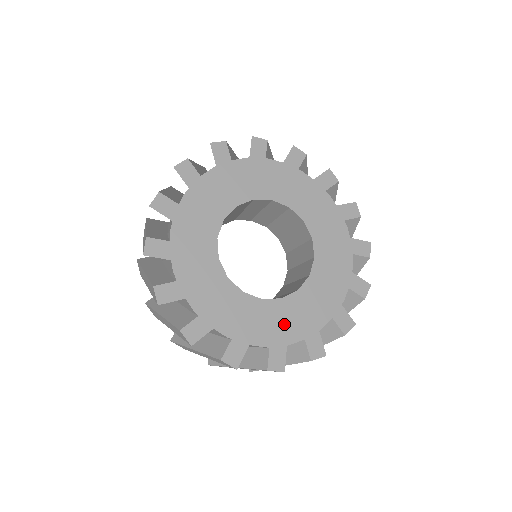
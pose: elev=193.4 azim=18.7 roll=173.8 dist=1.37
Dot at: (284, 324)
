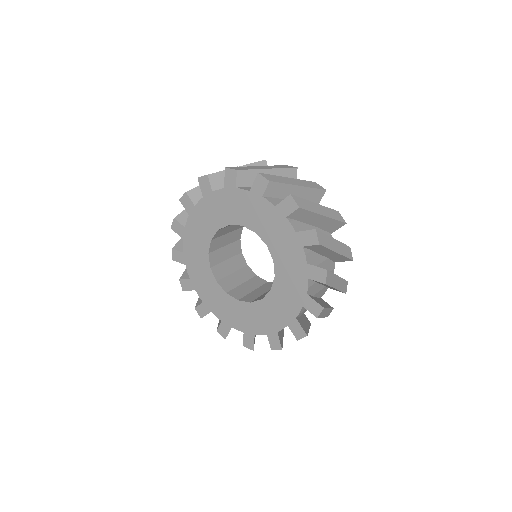
Dot at: (253, 320)
